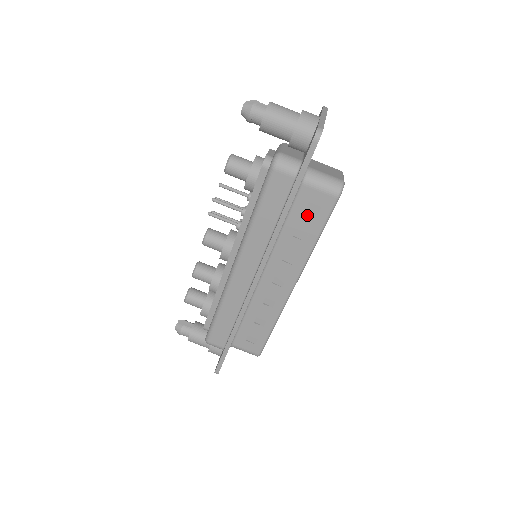
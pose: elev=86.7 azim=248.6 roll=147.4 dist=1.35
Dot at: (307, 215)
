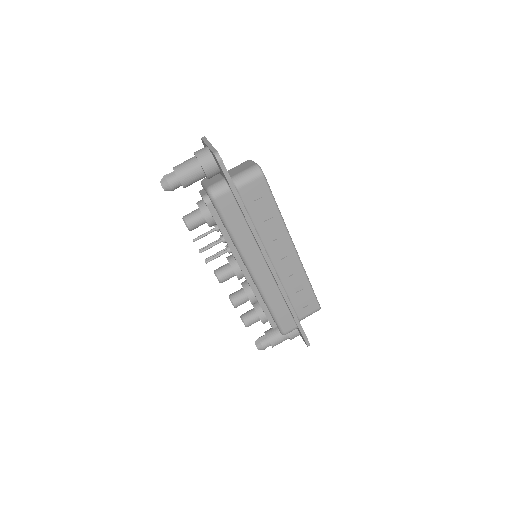
Dot at: (258, 203)
